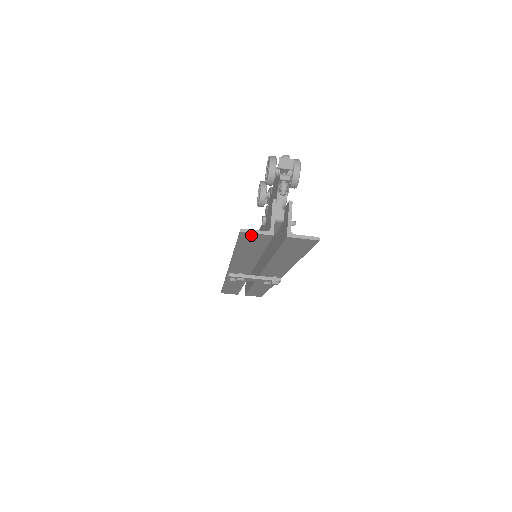
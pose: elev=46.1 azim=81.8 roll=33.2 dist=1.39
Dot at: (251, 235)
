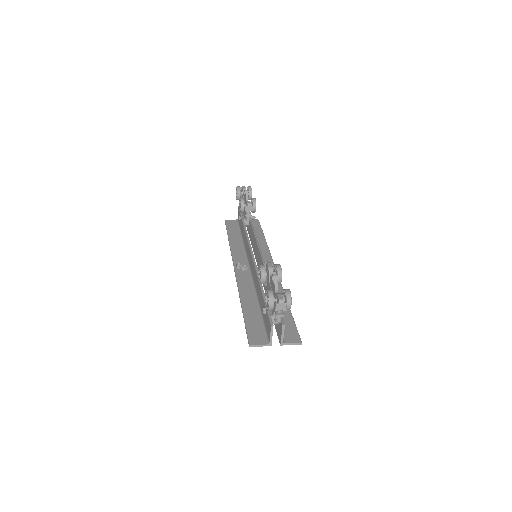
Dot at: (256, 343)
